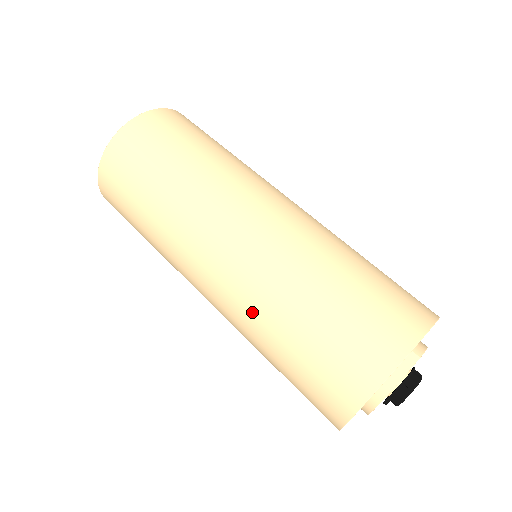
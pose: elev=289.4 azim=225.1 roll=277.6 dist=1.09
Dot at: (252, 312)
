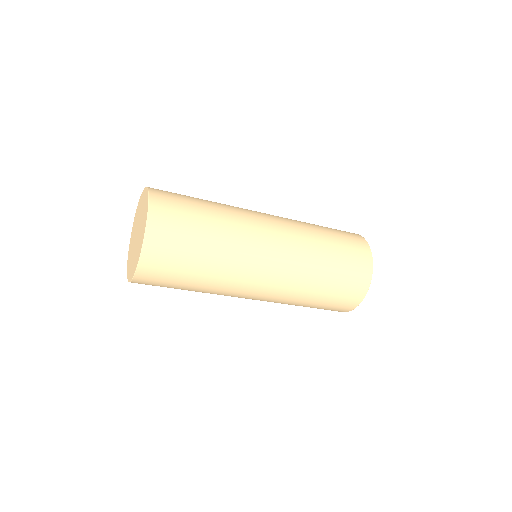
Dot at: (300, 286)
